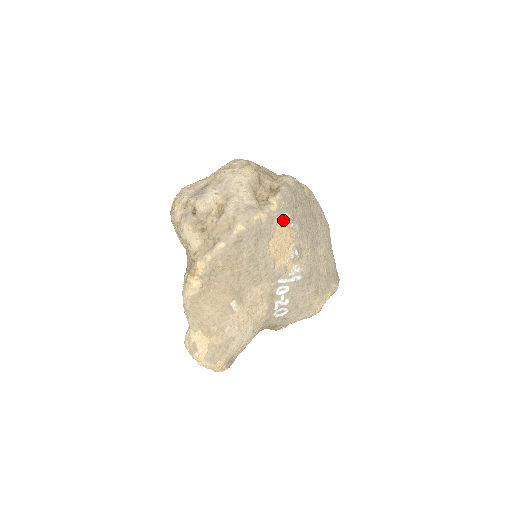
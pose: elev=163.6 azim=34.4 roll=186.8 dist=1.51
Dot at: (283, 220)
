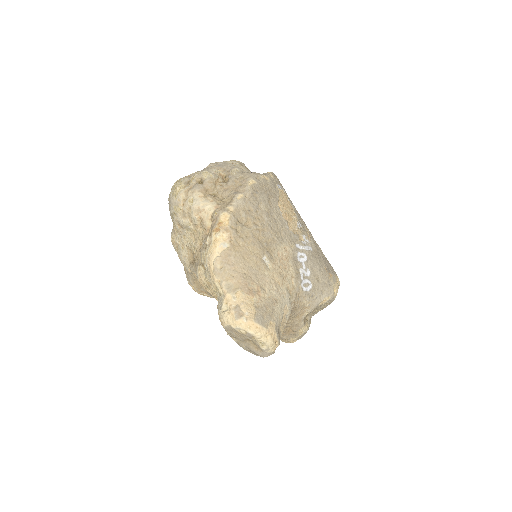
Dot at: (281, 191)
